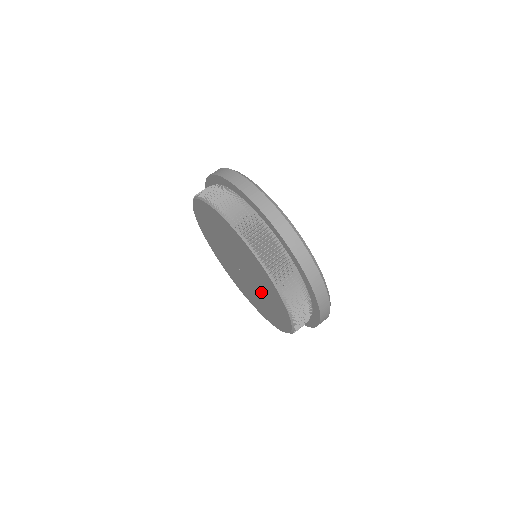
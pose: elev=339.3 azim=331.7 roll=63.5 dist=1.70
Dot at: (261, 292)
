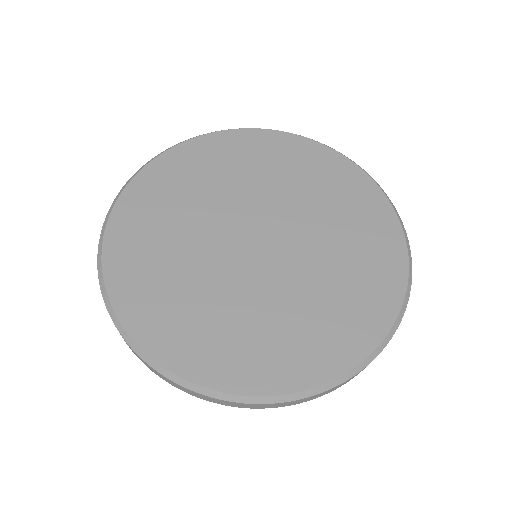
Dot at: occluded
